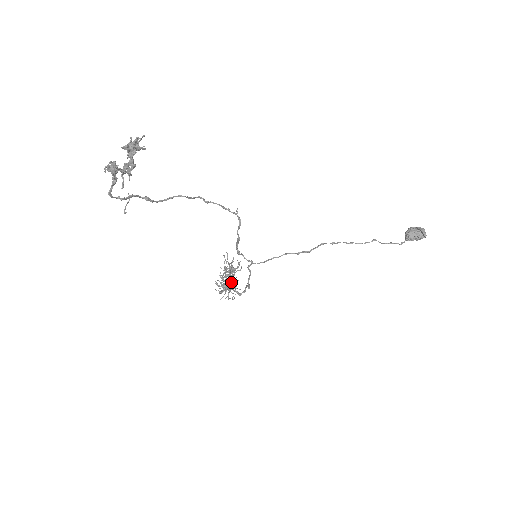
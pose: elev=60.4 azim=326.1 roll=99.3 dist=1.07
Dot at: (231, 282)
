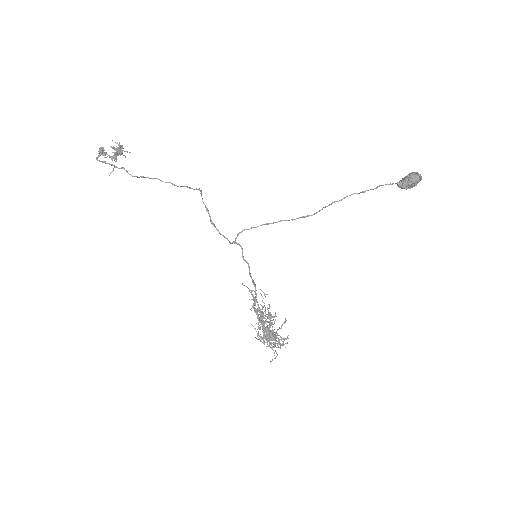
Dot at: (283, 344)
